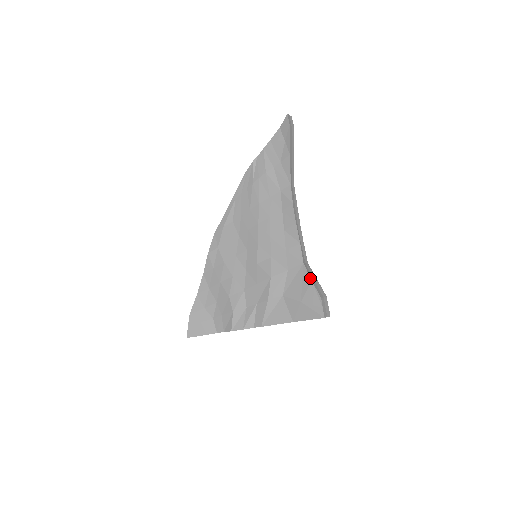
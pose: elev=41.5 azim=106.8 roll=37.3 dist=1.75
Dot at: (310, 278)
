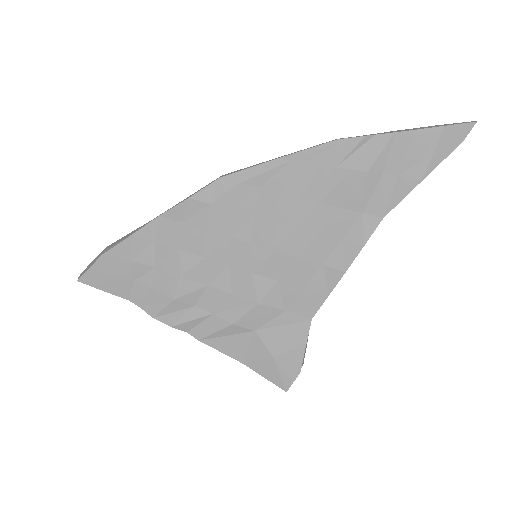
Dot at: (306, 343)
